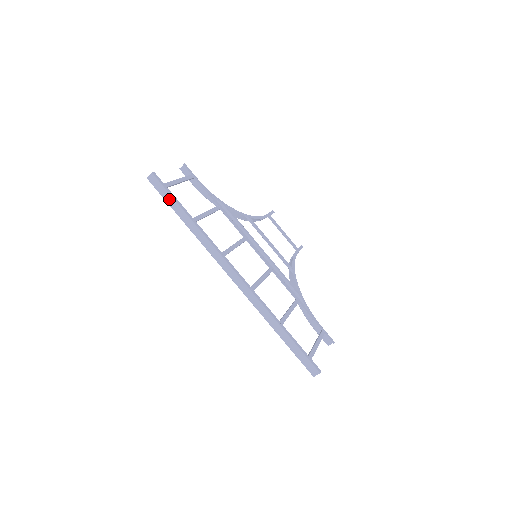
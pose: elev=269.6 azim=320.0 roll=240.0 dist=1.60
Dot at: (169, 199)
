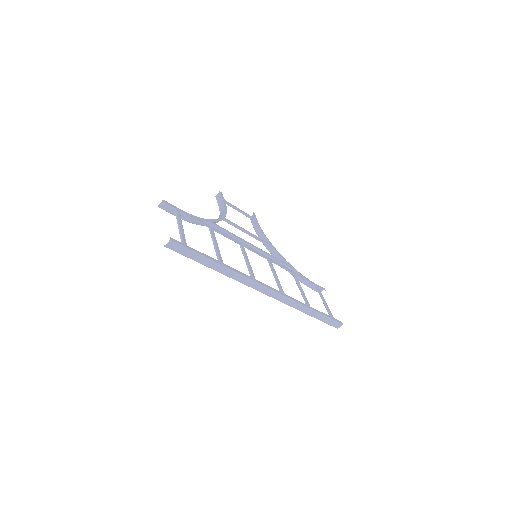
Dot at: (195, 256)
